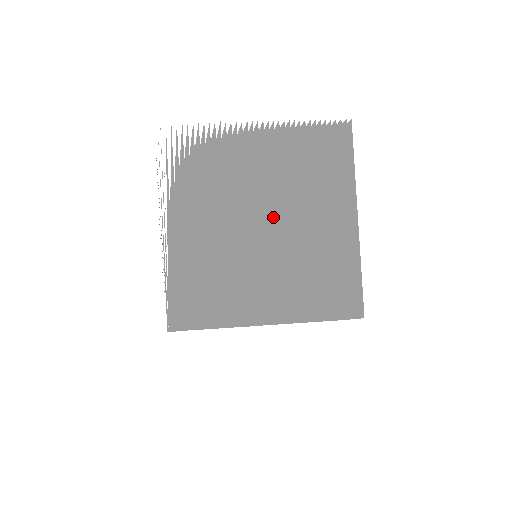
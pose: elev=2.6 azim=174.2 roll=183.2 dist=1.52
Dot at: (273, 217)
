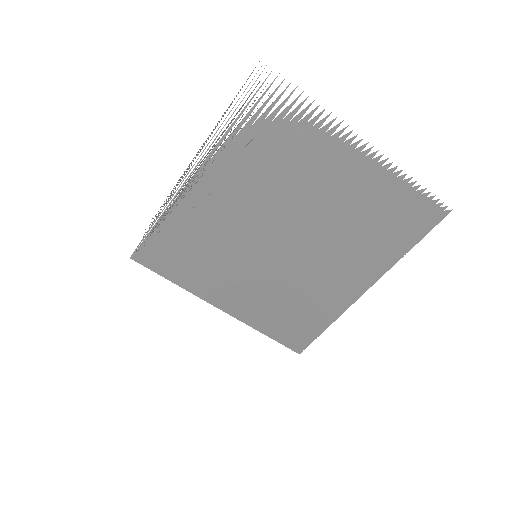
Dot at: (300, 237)
